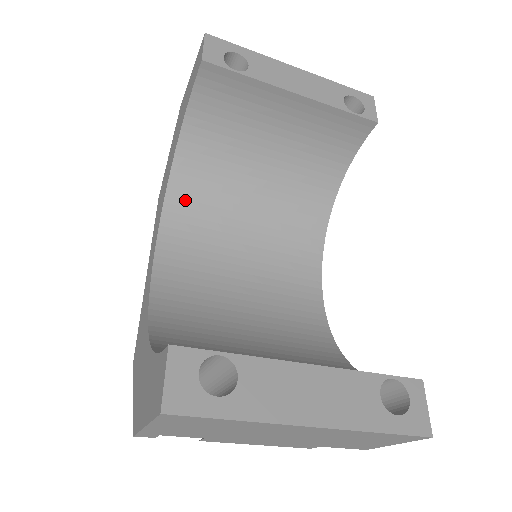
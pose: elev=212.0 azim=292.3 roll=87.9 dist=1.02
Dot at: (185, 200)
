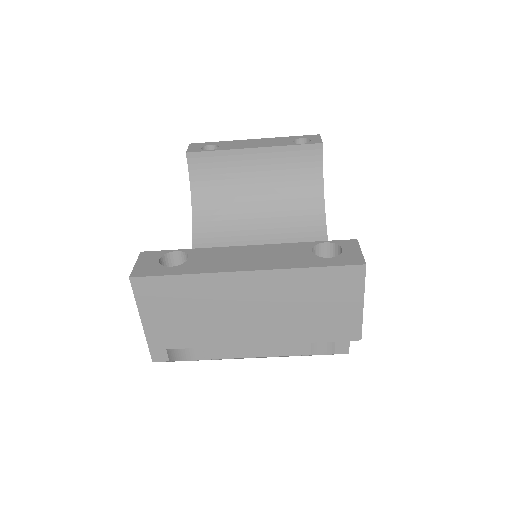
Dot at: occluded
